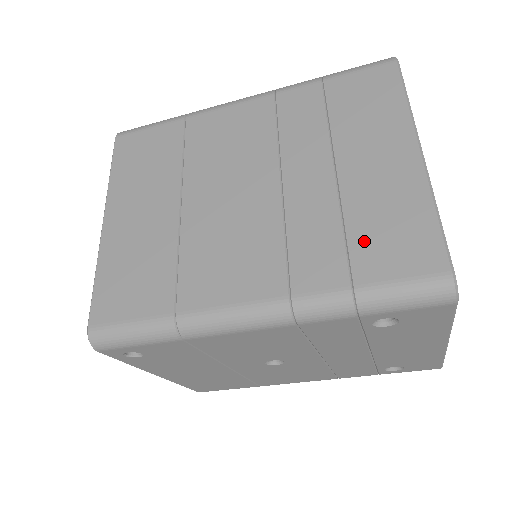
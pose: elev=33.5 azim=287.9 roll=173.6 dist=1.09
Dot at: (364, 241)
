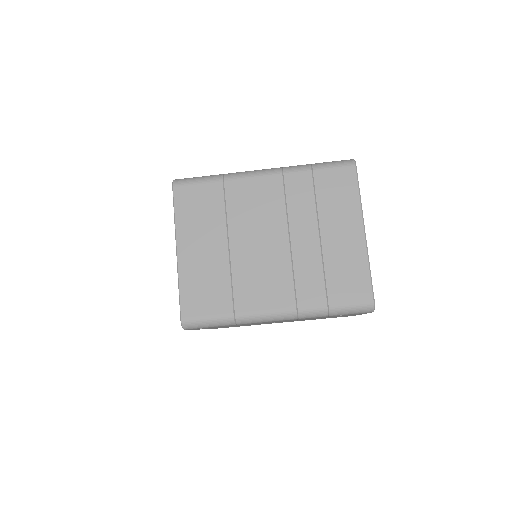
Dot at: (334, 280)
